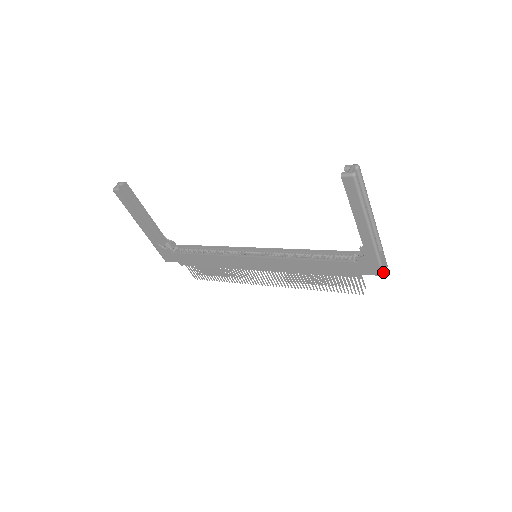
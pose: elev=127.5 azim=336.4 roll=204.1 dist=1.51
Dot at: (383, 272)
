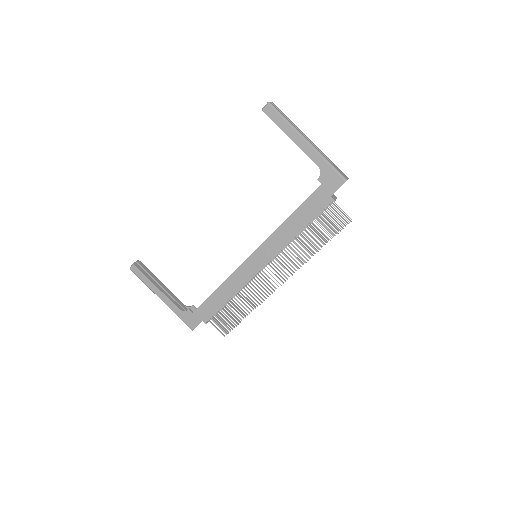
Dot at: (344, 178)
